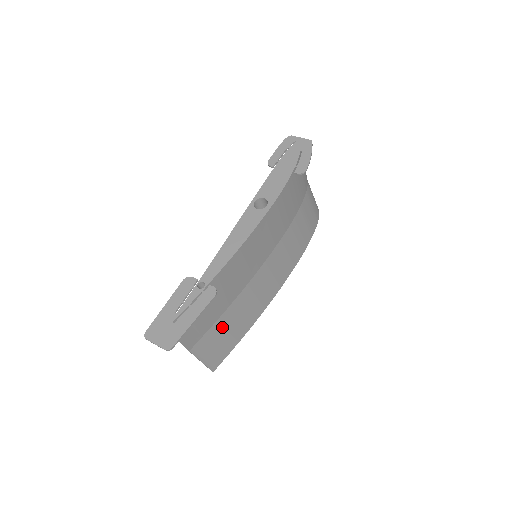
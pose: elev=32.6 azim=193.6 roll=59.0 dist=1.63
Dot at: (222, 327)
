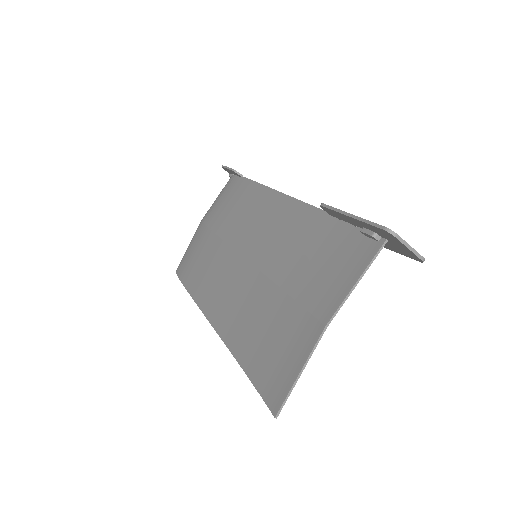
Dot at: occluded
